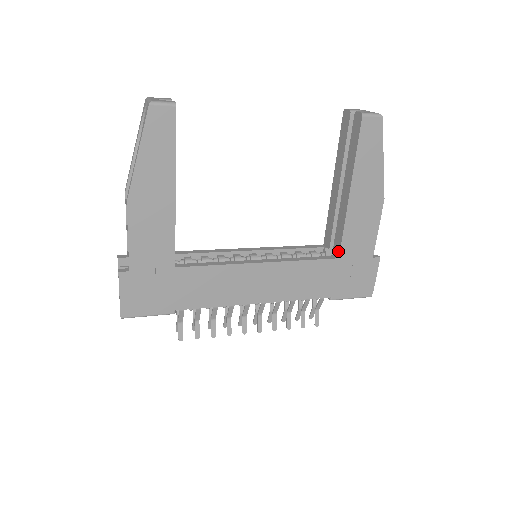
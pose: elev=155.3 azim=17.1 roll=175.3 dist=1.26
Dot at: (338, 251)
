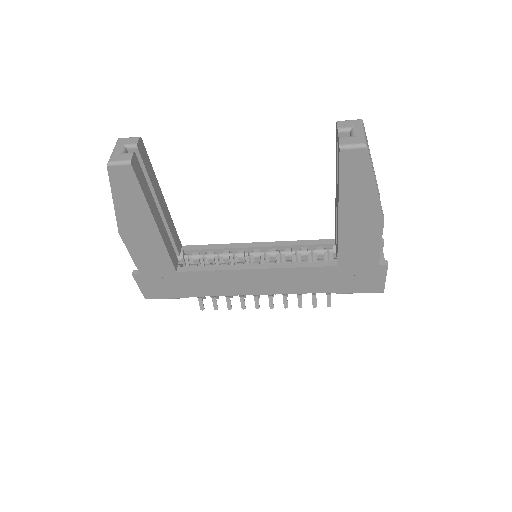
Dot at: (337, 259)
